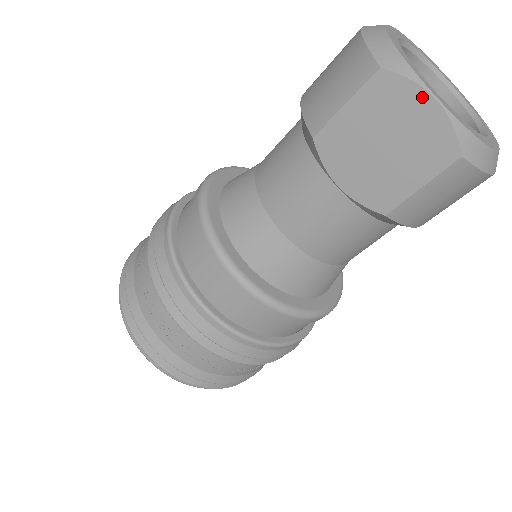
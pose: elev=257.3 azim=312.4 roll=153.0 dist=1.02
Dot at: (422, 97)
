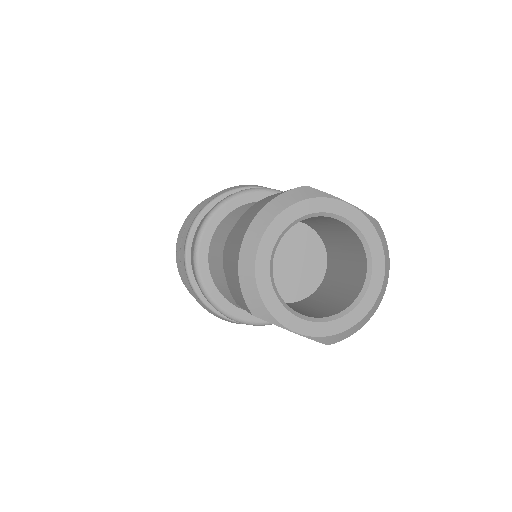
Dot at: (286, 329)
